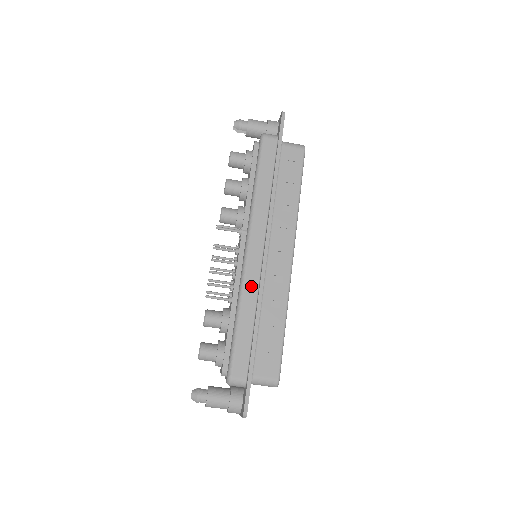
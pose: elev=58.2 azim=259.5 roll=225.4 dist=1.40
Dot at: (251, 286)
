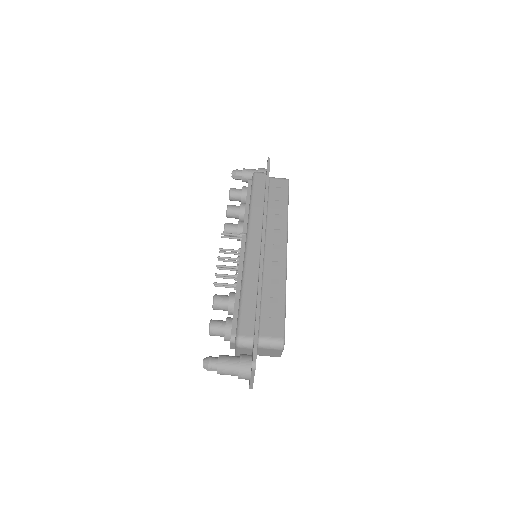
Dot at: (252, 267)
